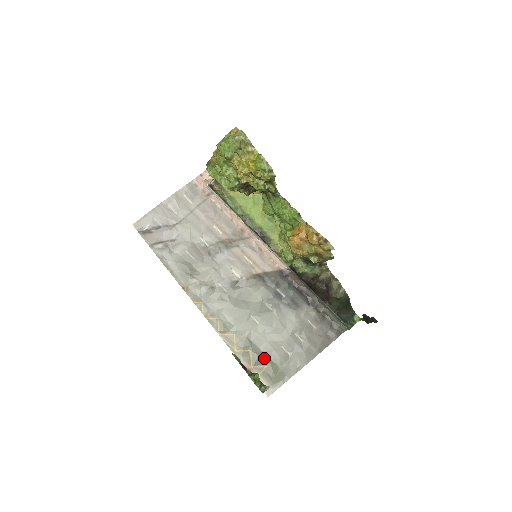
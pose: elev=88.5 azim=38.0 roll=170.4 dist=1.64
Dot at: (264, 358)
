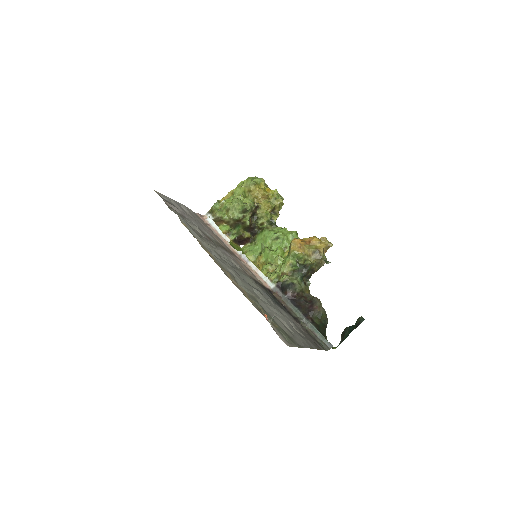
Dot at: (273, 320)
